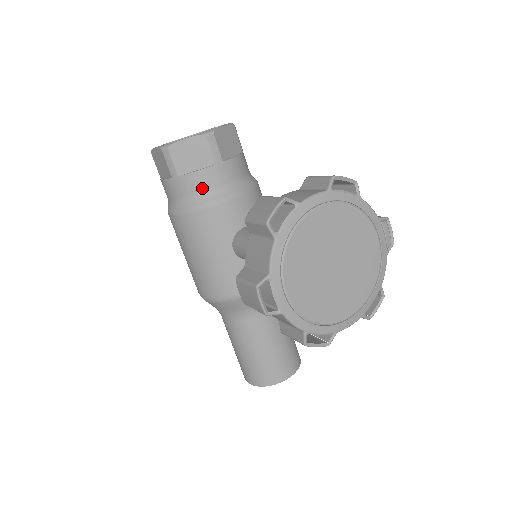
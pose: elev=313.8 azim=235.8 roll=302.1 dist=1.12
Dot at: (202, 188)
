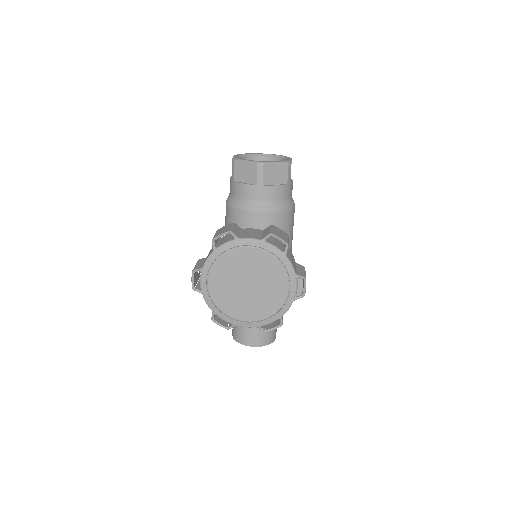
Dot at: (243, 196)
